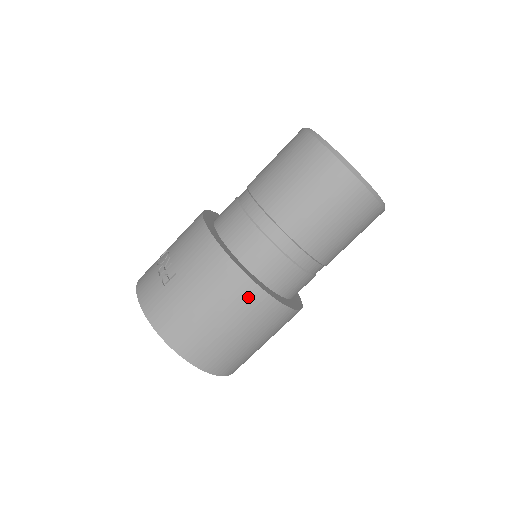
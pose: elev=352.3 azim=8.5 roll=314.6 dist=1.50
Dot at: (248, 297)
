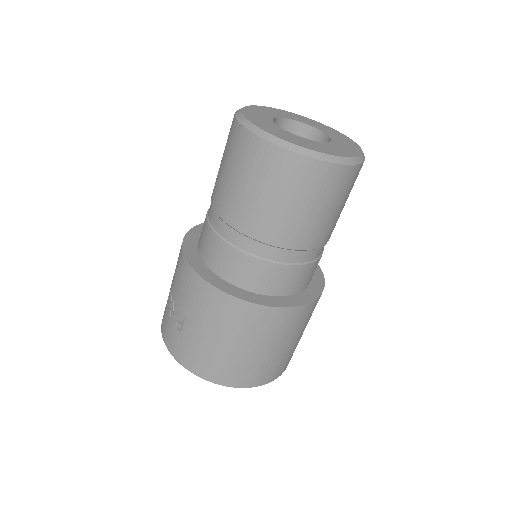
Dot at: (259, 319)
